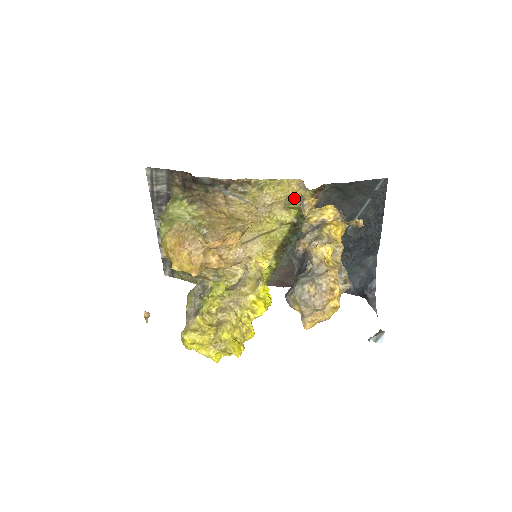
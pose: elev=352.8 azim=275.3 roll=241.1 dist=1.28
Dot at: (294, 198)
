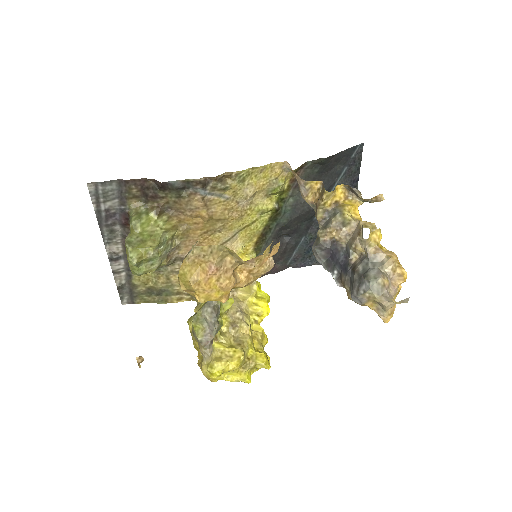
Dot at: (277, 183)
